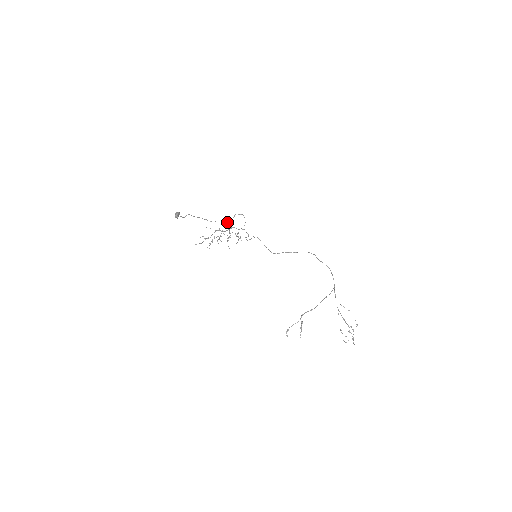
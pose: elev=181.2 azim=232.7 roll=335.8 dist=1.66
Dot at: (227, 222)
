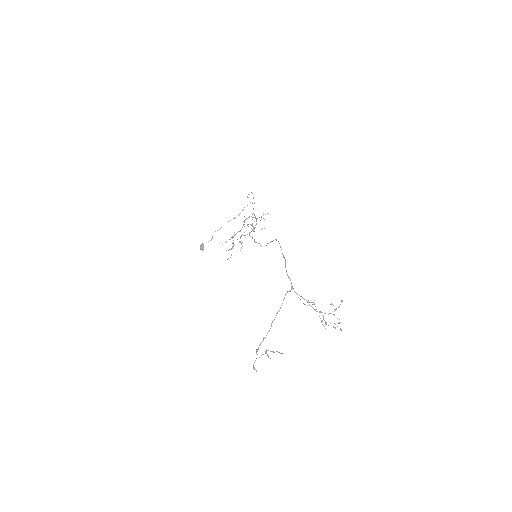
Dot at: occluded
